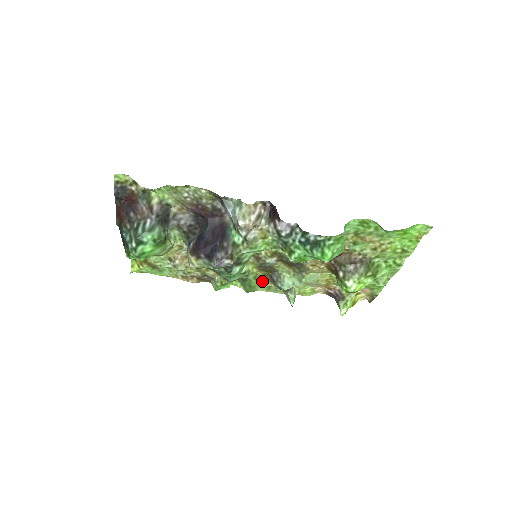
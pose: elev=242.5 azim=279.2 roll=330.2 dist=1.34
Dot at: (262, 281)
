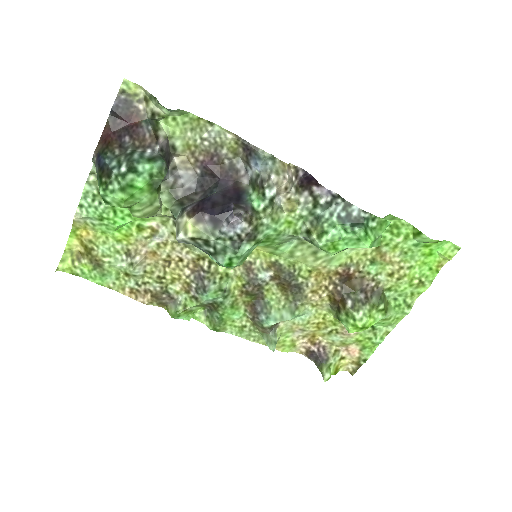
Dot at: (238, 314)
